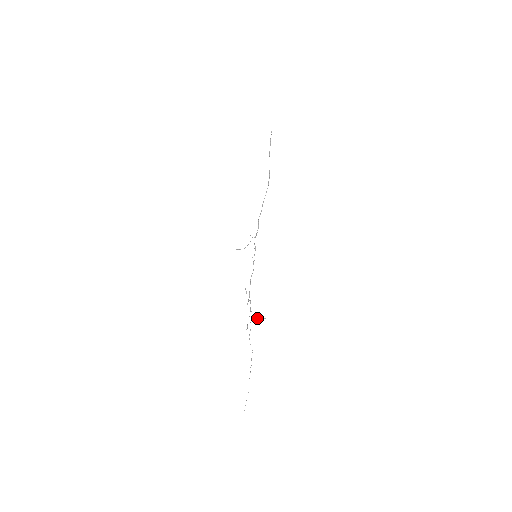
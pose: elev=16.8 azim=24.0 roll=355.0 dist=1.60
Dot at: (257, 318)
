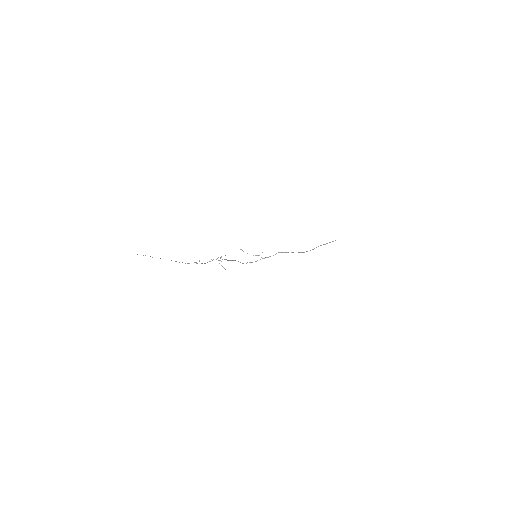
Dot at: occluded
